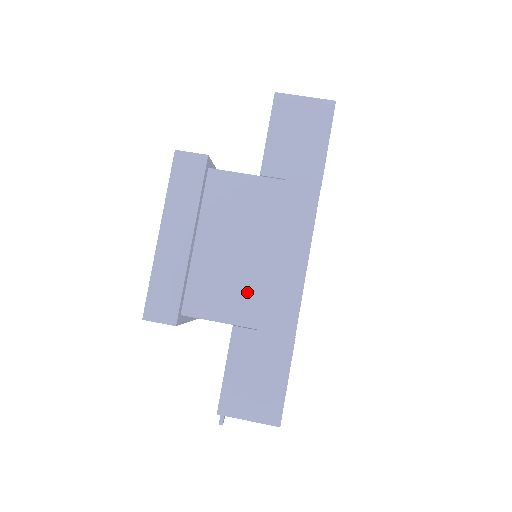
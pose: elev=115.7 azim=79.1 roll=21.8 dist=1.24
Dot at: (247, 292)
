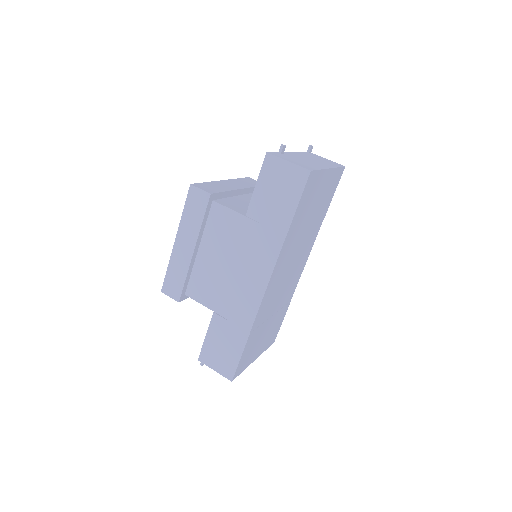
Dot at: (225, 294)
